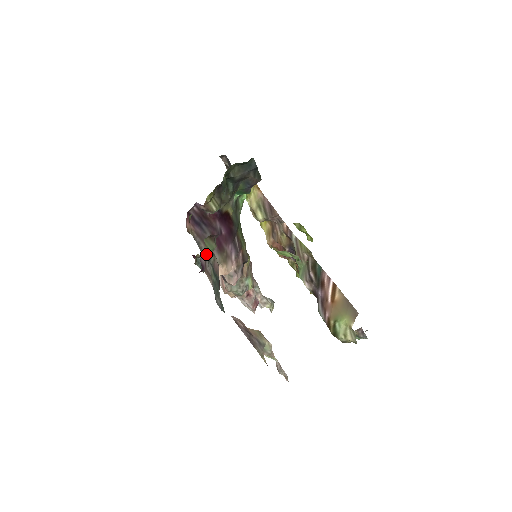
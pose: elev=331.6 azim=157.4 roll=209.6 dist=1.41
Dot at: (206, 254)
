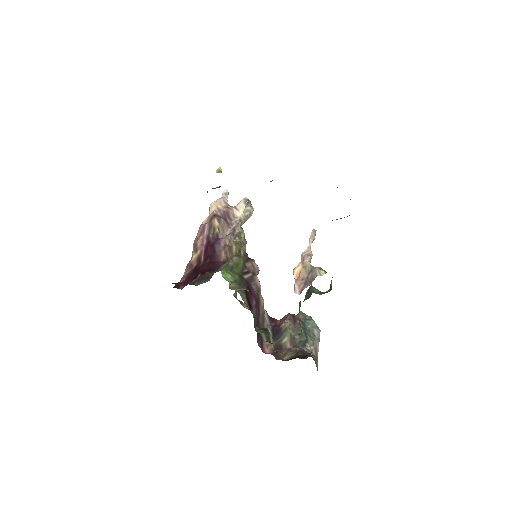
Dot at: occluded
